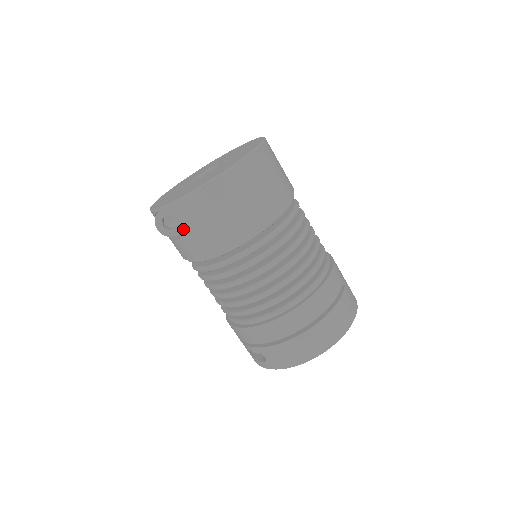
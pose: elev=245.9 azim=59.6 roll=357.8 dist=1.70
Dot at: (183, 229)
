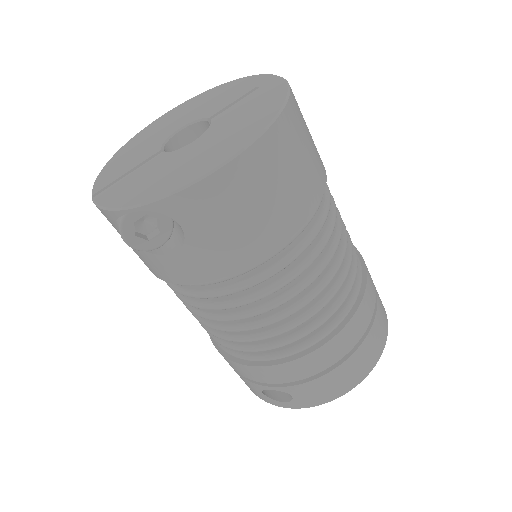
Dot at: (186, 238)
